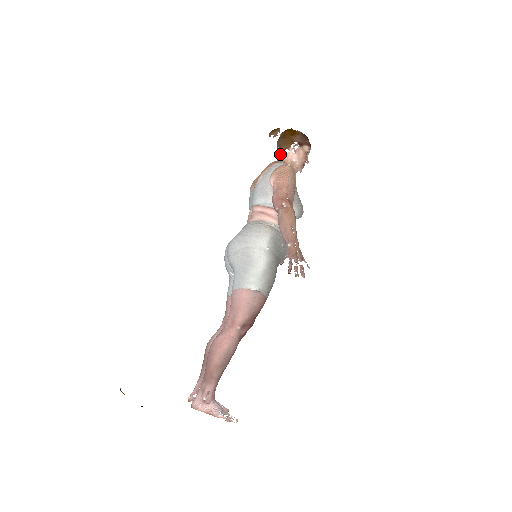
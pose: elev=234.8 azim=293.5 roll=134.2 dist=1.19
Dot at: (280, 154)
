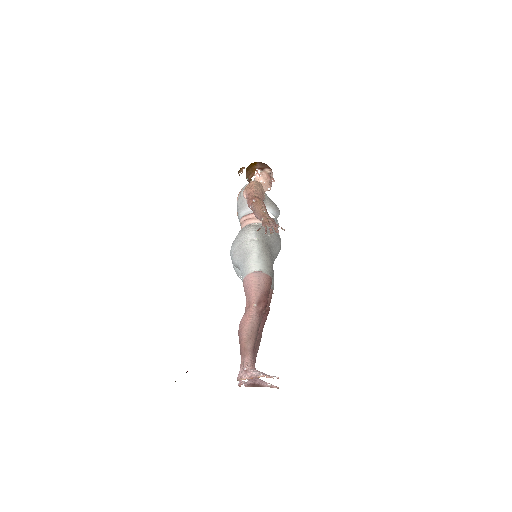
Dot at: occluded
